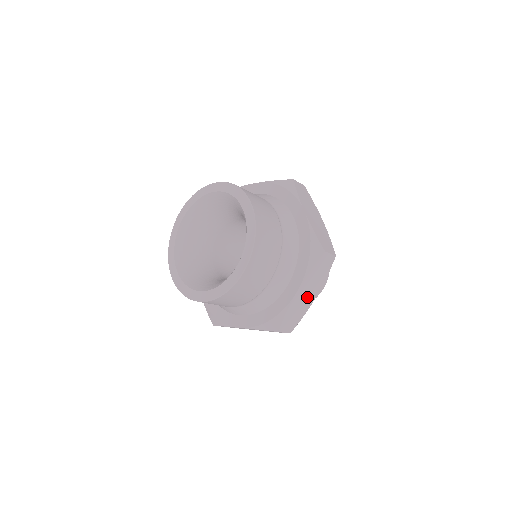
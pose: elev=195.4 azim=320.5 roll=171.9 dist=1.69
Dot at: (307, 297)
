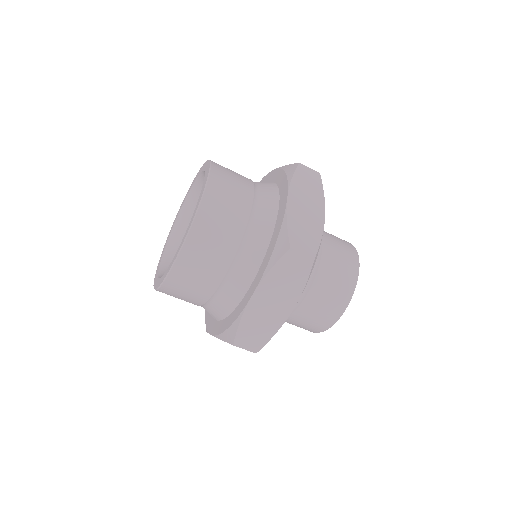
Dot at: (310, 212)
